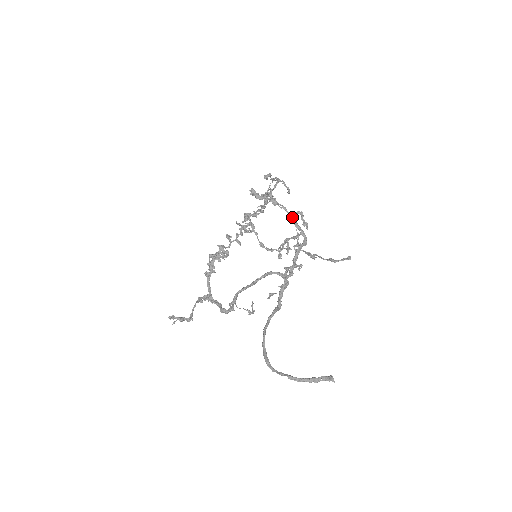
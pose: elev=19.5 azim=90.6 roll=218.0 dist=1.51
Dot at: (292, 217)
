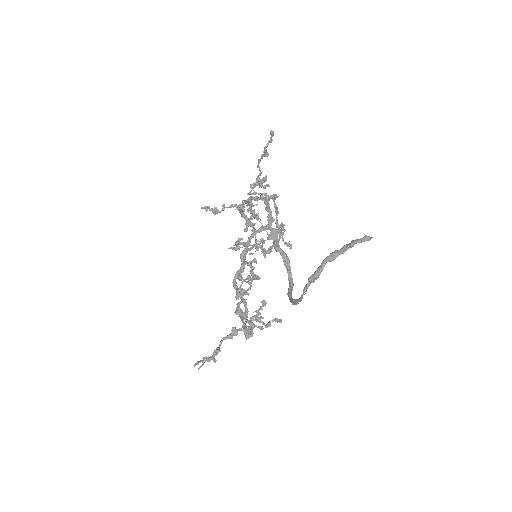
Dot at: occluded
